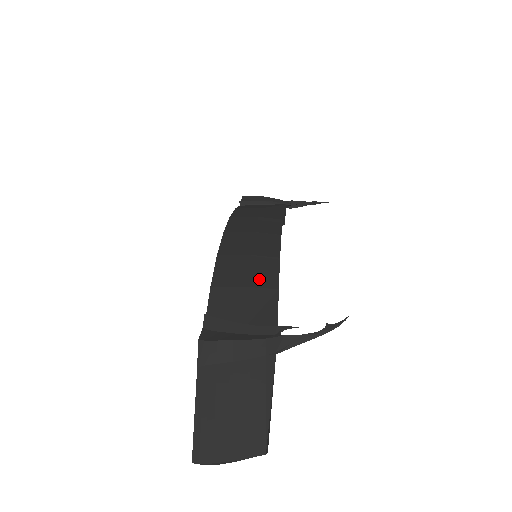
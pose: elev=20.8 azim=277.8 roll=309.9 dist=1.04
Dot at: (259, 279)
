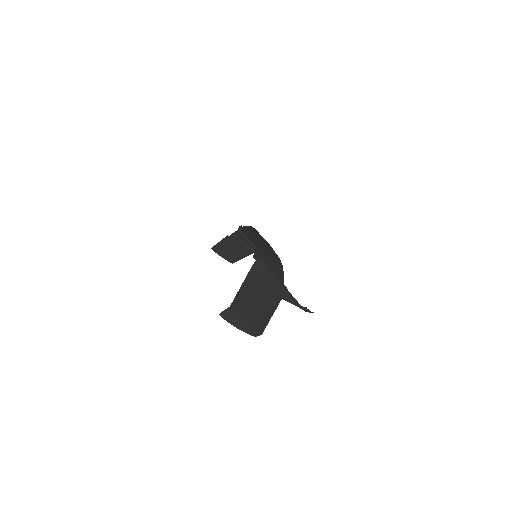
Dot at: (277, 263)
